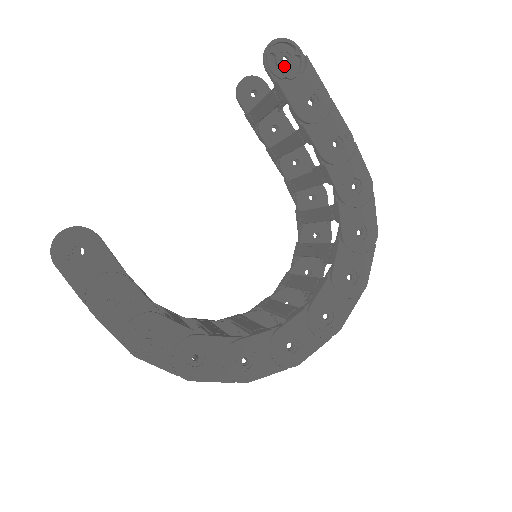
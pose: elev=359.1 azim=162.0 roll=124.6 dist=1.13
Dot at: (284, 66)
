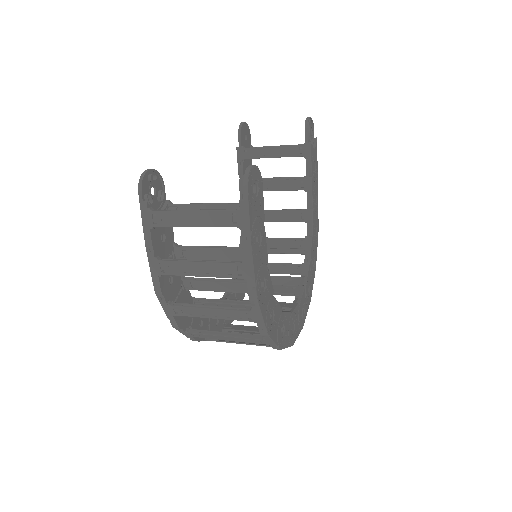
Dot at: (310, 136)
